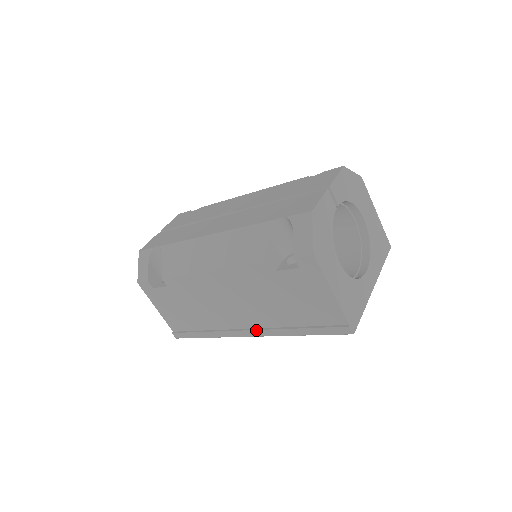
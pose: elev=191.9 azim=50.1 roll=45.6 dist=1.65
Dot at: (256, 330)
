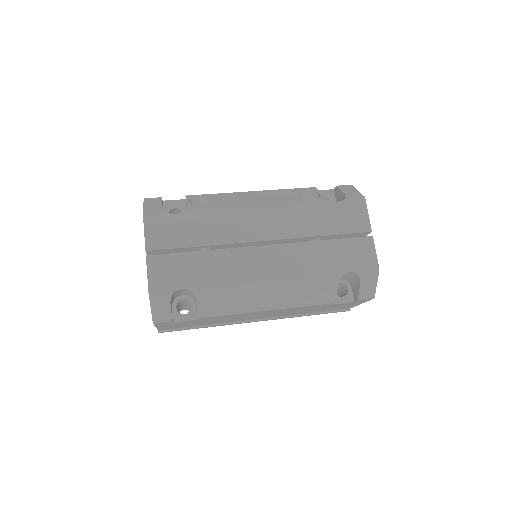
Dot at: occluded
